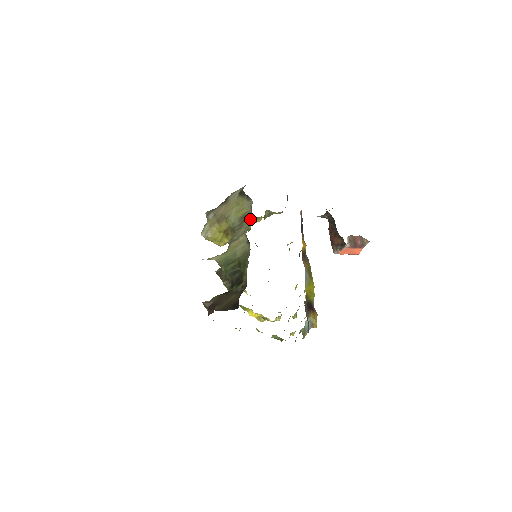
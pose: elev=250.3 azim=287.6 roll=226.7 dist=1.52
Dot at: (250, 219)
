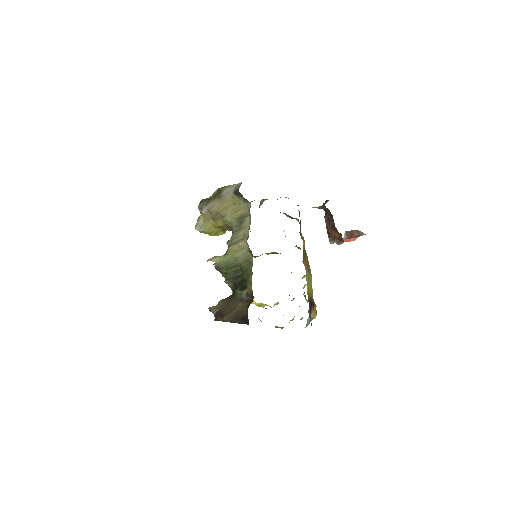
Dot at: (249, 222)
